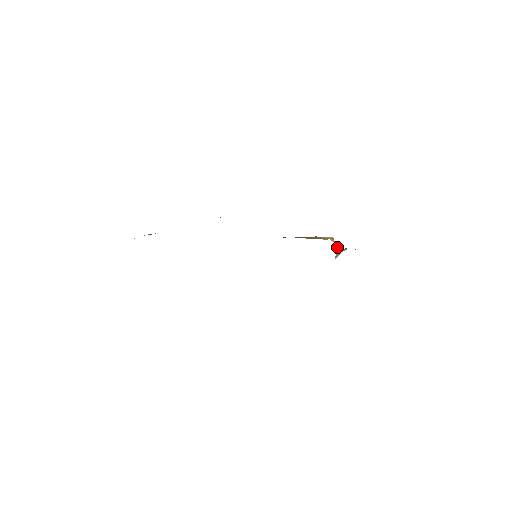
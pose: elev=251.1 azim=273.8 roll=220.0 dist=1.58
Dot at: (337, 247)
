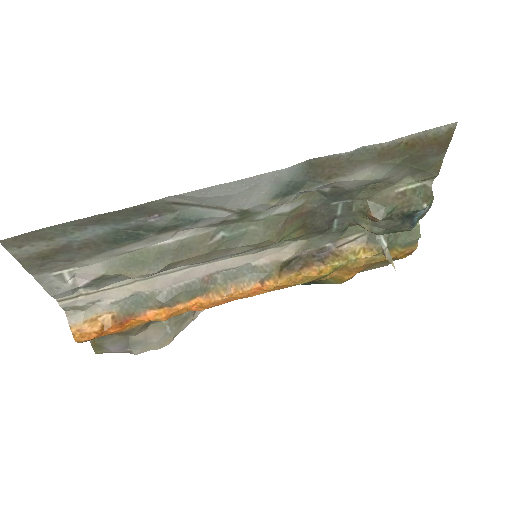
Dot at: (375, 245)
